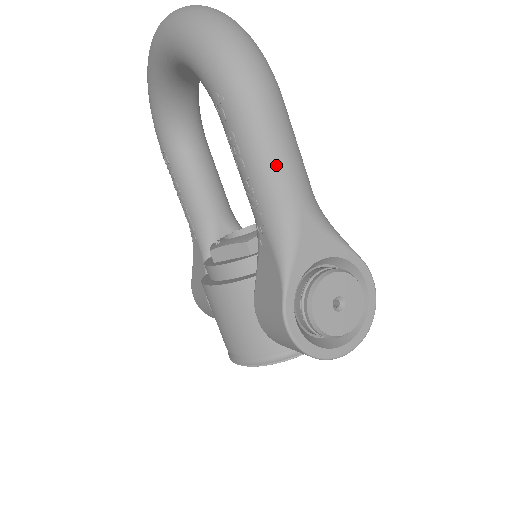
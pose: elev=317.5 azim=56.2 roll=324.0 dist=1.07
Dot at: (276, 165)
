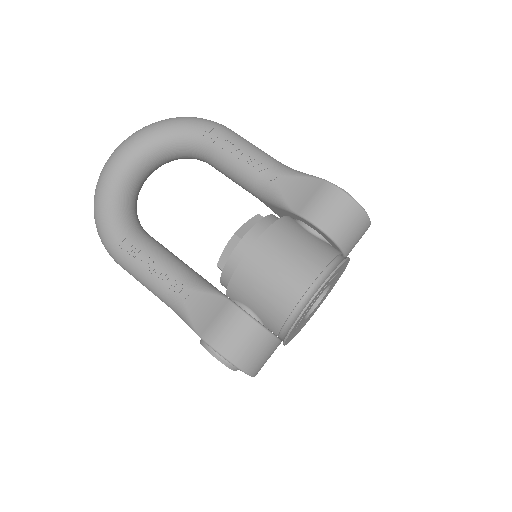
Dot at: occluded
